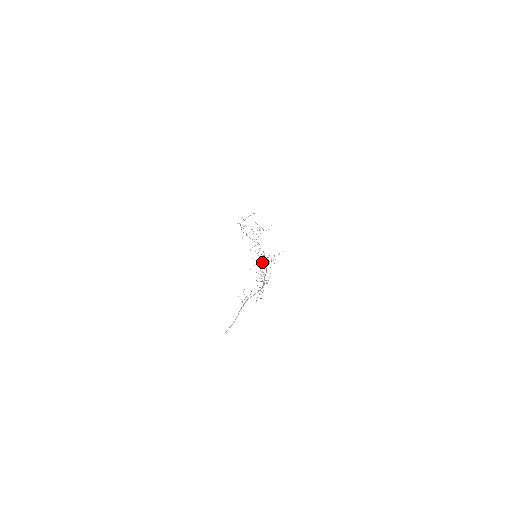
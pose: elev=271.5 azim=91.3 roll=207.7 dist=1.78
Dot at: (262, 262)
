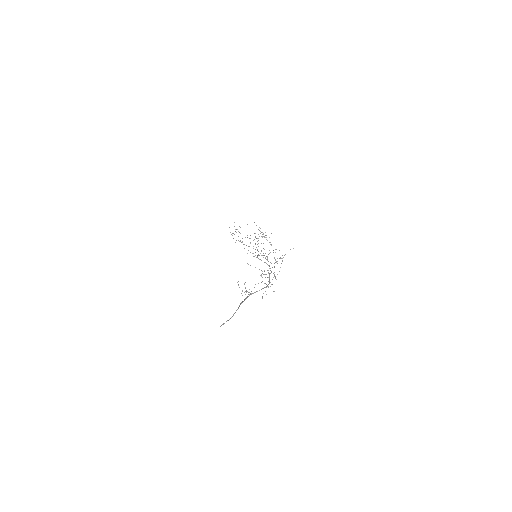
Dot at: (267, 257)
